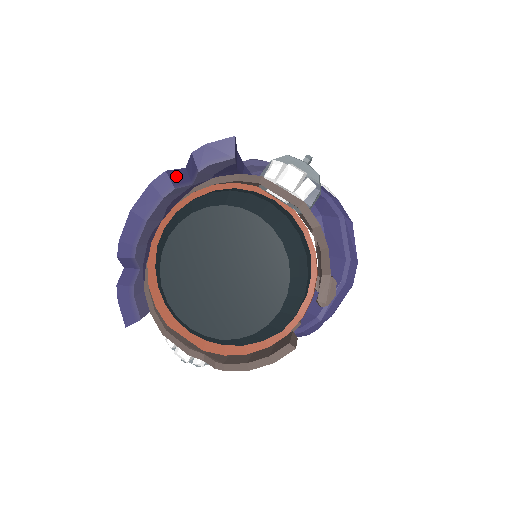
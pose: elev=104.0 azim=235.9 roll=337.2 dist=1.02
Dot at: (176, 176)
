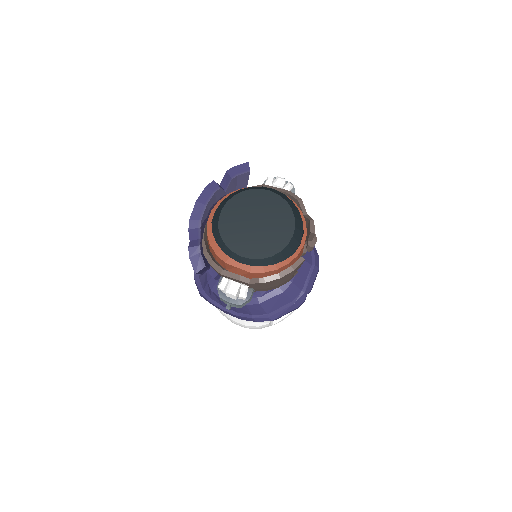
Dot at: occluded
